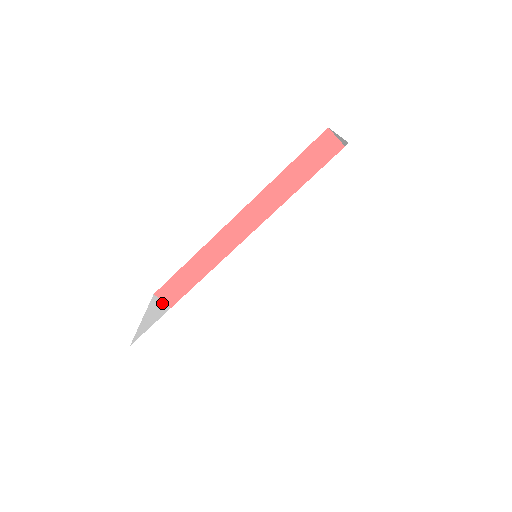
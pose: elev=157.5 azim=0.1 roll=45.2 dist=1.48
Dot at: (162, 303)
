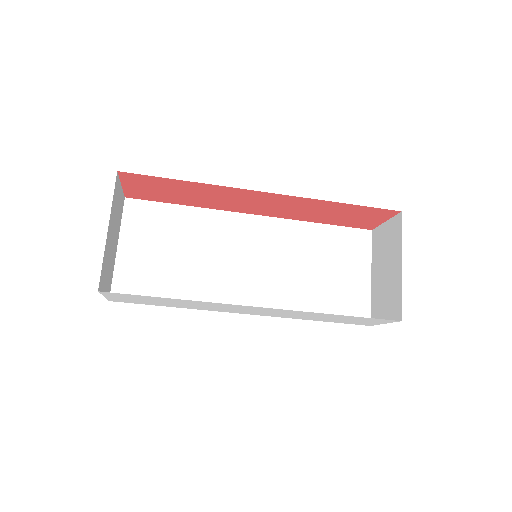
Dot at: (118, 181)
